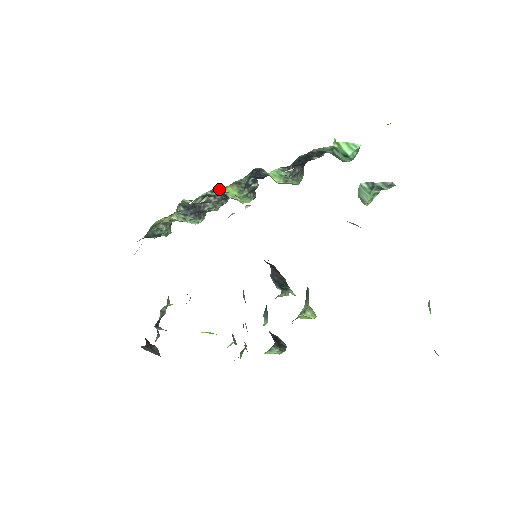
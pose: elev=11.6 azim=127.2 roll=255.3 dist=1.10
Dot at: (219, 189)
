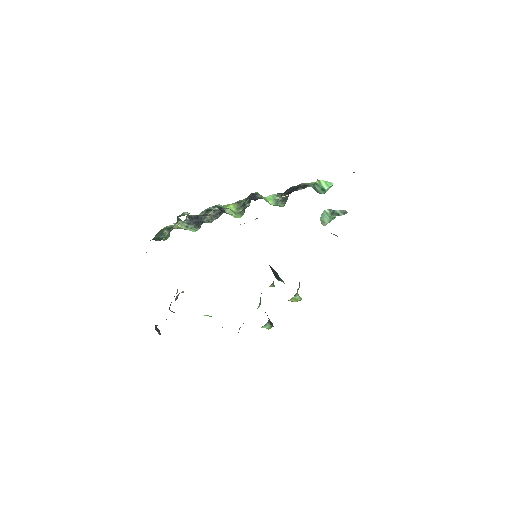
Dot at: (223, 205)
